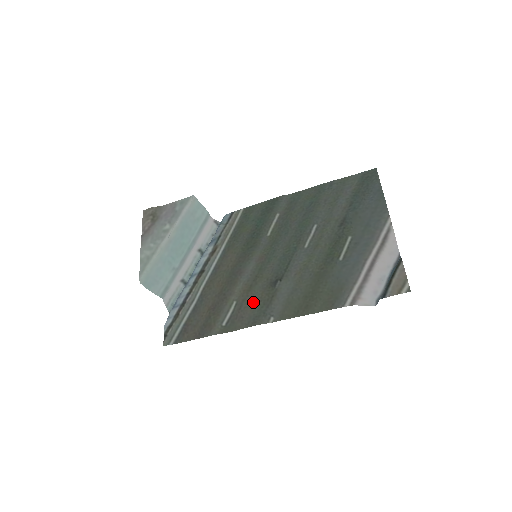
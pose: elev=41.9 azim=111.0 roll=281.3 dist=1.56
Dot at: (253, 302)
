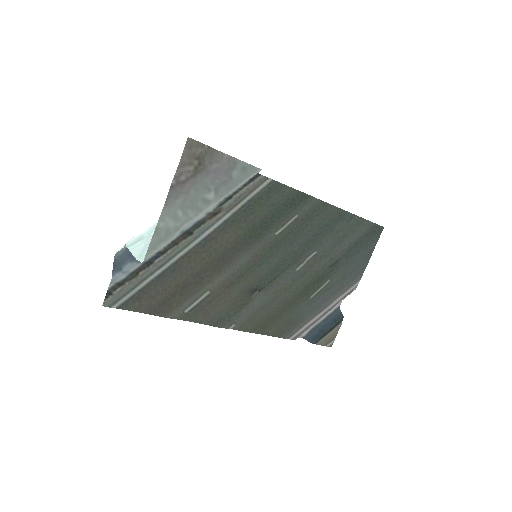
Dot at: (226, 302)
